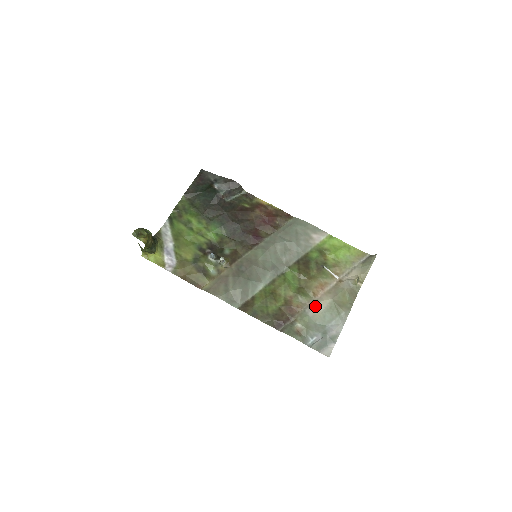
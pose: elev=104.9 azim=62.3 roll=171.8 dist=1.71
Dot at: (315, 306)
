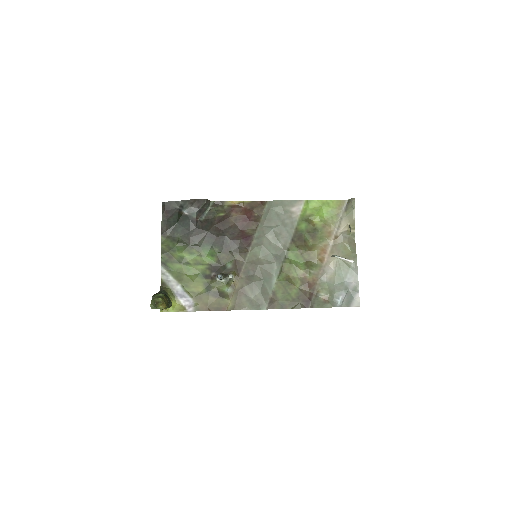
Dot at: (327, 271)
